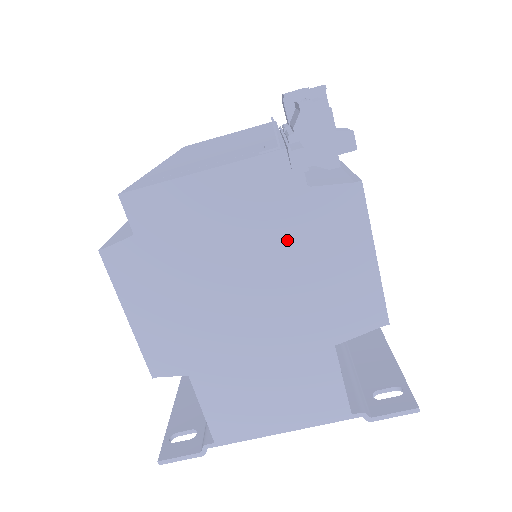
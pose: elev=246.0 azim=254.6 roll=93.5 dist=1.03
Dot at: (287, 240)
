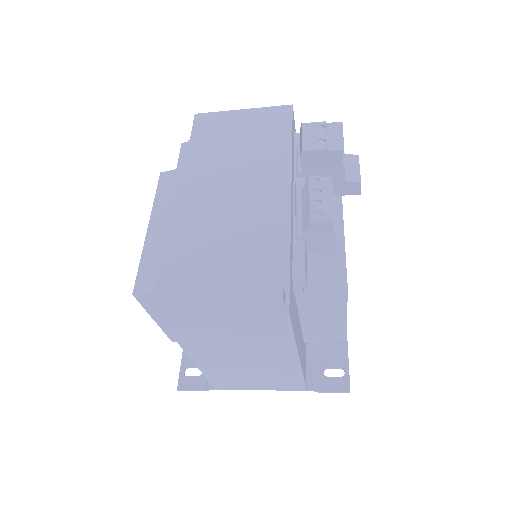
Dot at: (280, 342)
